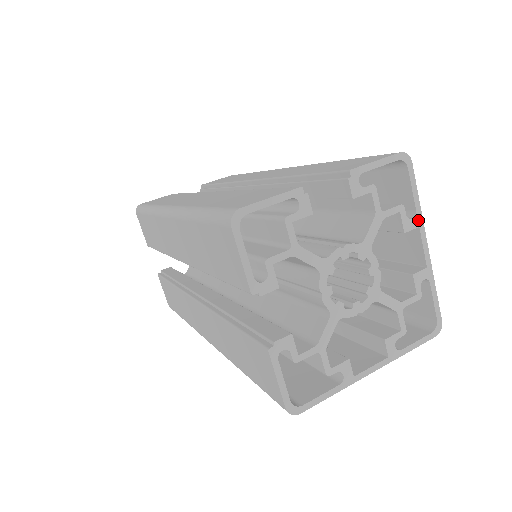
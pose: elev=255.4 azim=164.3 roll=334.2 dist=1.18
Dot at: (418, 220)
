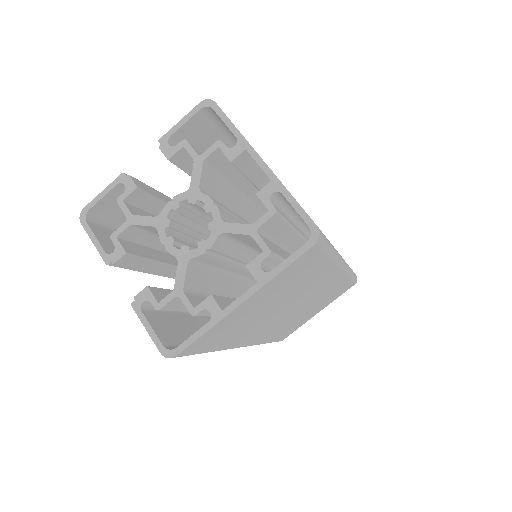
Dot at: (242, 144)
